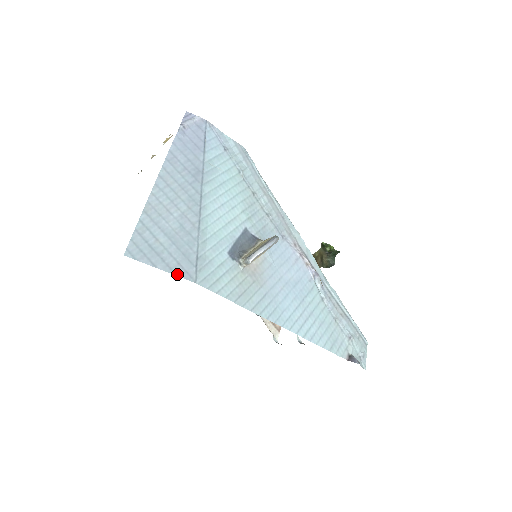
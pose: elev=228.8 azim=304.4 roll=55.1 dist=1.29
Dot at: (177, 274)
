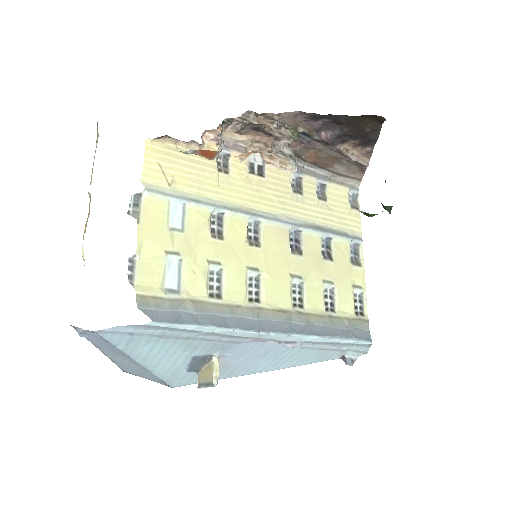
Dot at: occluded
